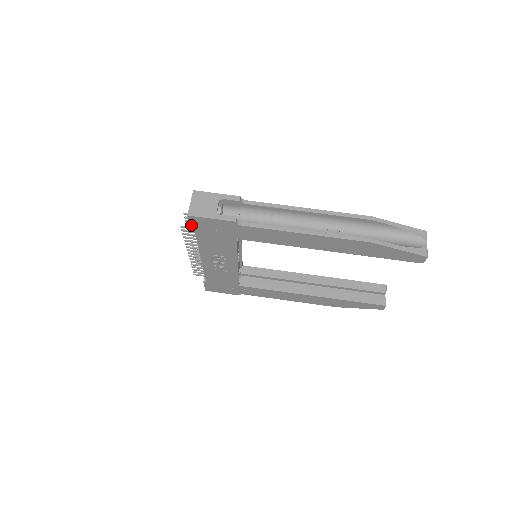
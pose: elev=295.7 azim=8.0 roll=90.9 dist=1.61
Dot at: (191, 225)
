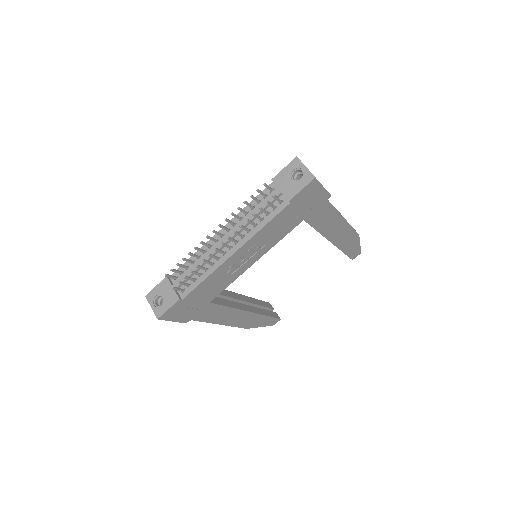
Dot at: (299, 192)
